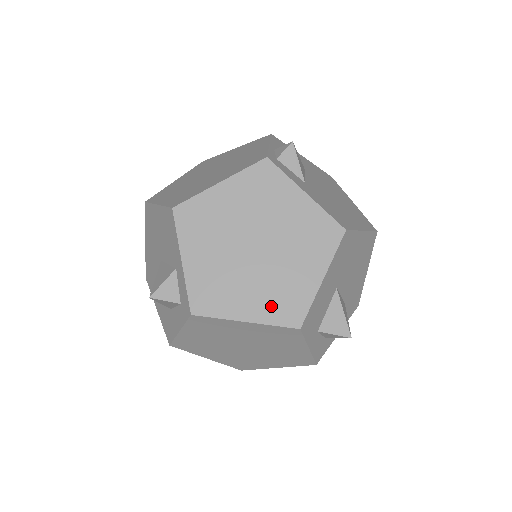
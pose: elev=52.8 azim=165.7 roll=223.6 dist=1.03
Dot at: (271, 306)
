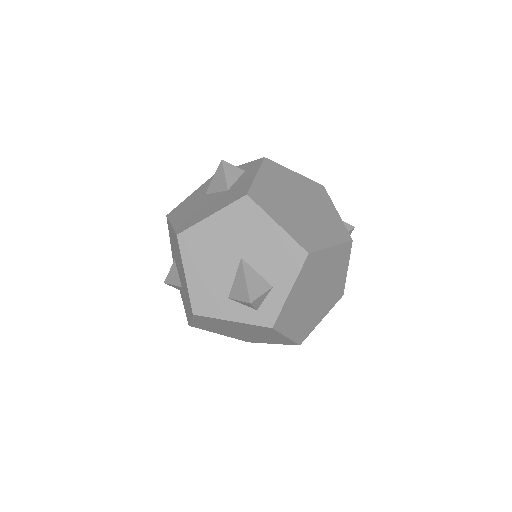
Dot at: (300, 330)
